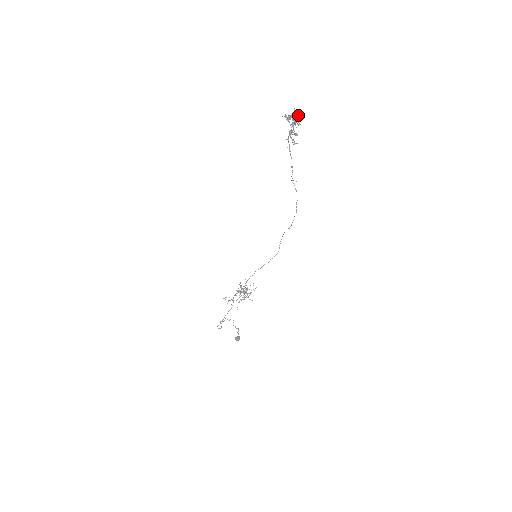
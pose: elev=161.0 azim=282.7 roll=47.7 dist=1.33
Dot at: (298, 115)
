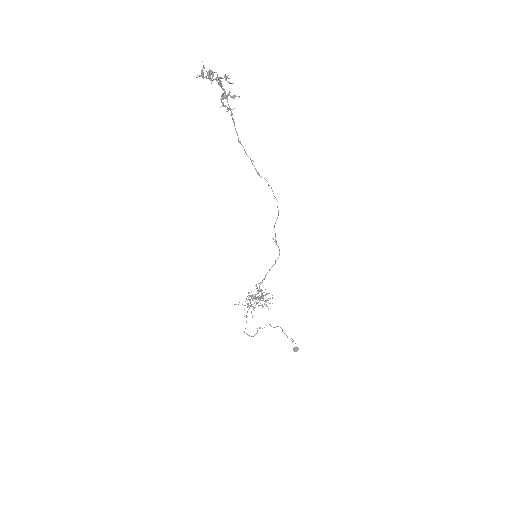
Dot at: occluded
